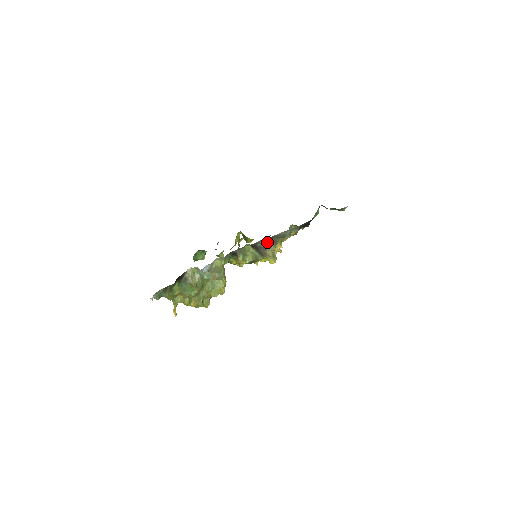
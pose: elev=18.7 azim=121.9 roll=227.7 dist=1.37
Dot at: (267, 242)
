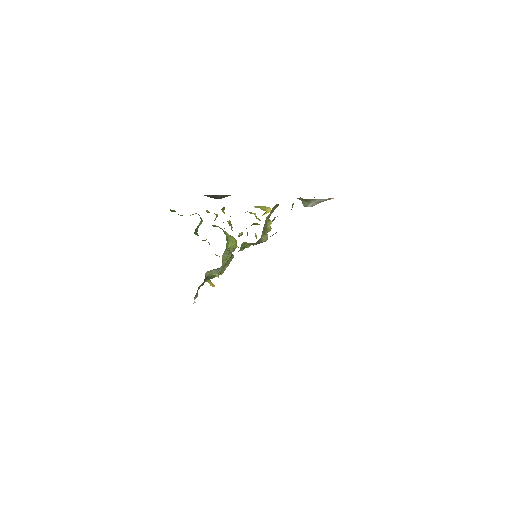
Dot at: (259, 240)
